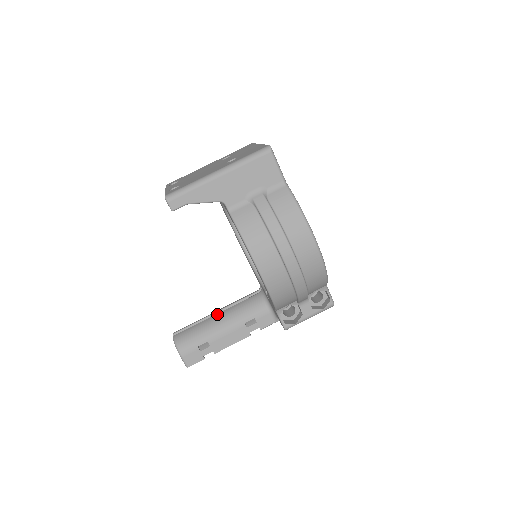
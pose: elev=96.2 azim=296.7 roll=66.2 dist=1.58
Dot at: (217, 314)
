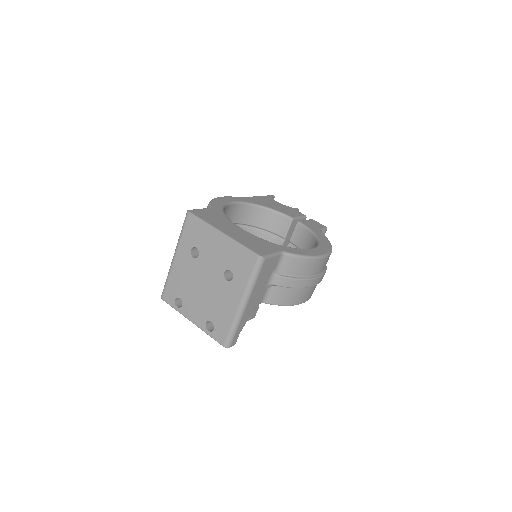
Dot at: occluded
